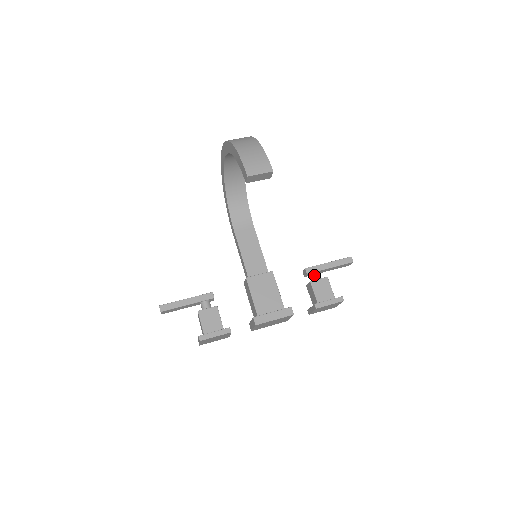
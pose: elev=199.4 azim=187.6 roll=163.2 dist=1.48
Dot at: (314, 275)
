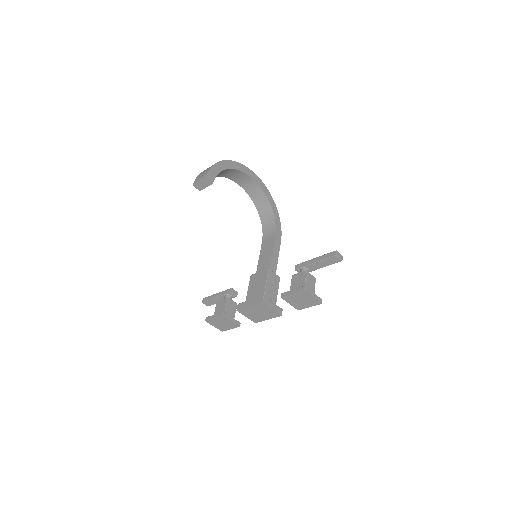
Dot at: (300, 271)
